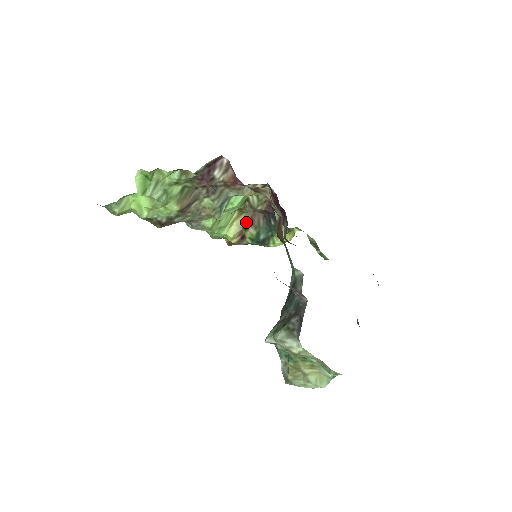
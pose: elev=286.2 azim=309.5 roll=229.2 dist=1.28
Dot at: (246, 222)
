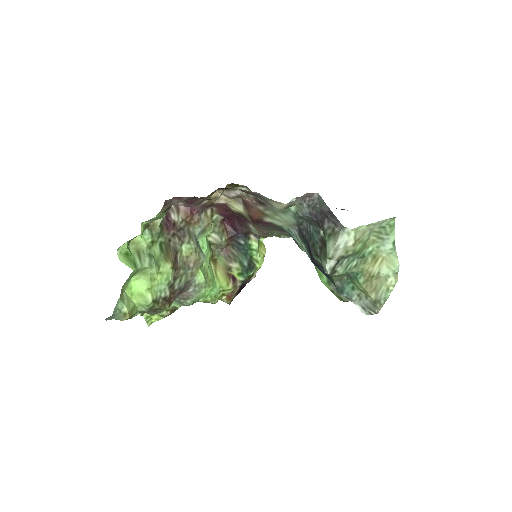
Dot at: (225, 264)
